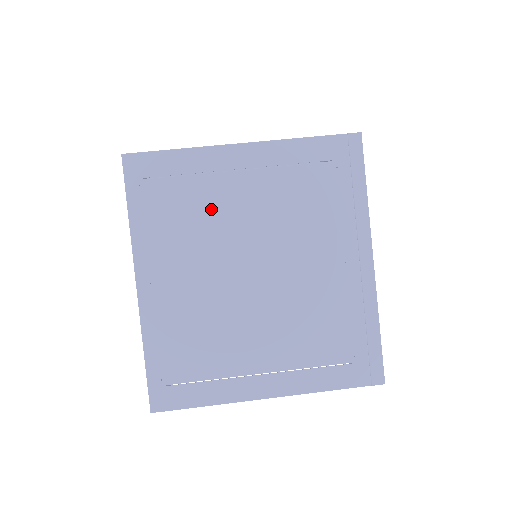
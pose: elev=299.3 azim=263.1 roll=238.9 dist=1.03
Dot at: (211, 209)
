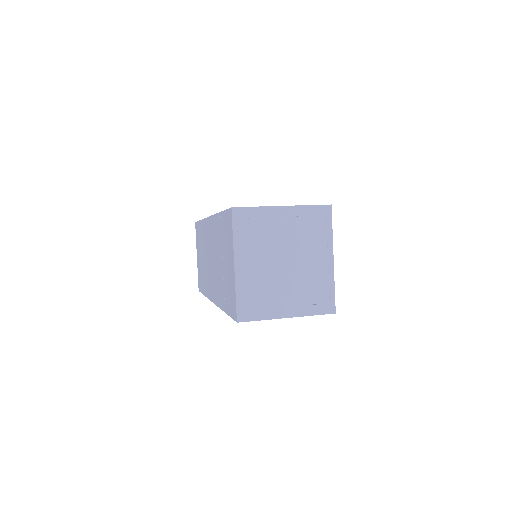
Dot at: (268, 234)
